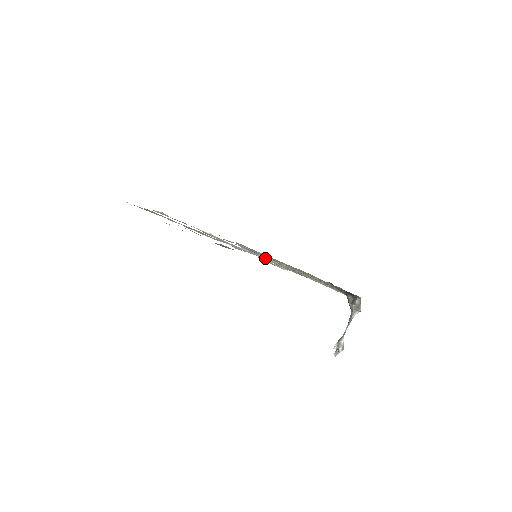
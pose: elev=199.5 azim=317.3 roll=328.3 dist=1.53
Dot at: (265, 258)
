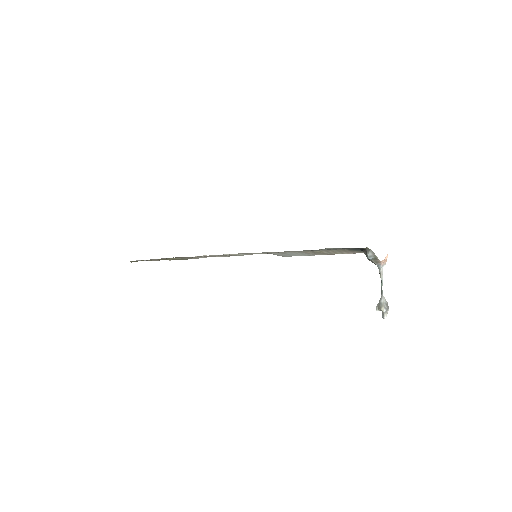
Dot at: occluded
